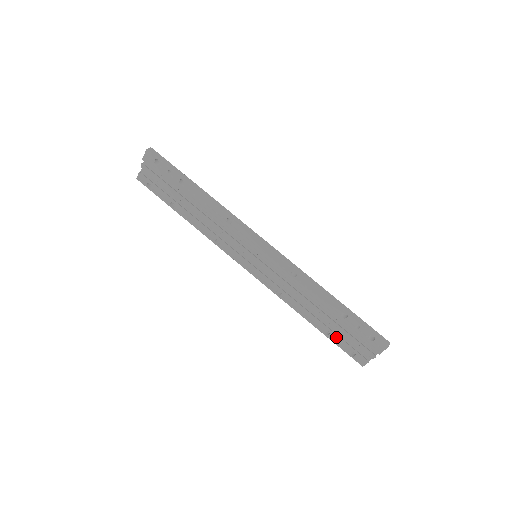
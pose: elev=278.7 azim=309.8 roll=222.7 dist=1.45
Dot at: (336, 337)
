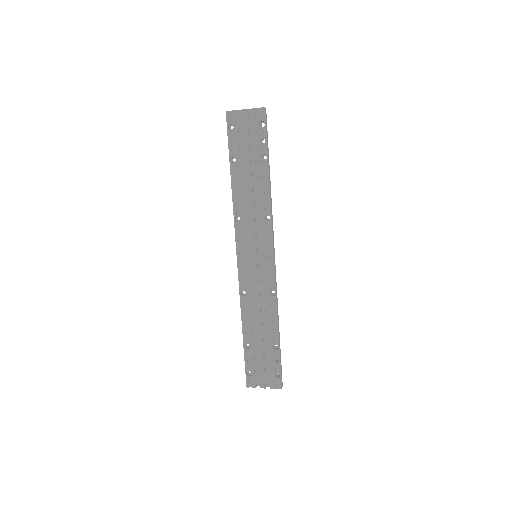
Dot at: (251, 355)
